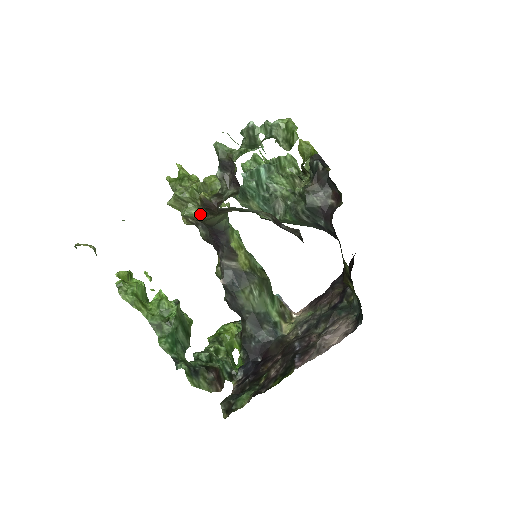
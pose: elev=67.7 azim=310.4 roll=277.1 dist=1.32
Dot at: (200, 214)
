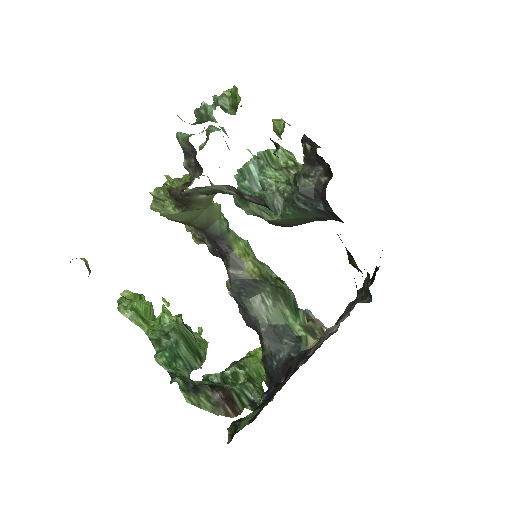
Dot at: (176, 209)
